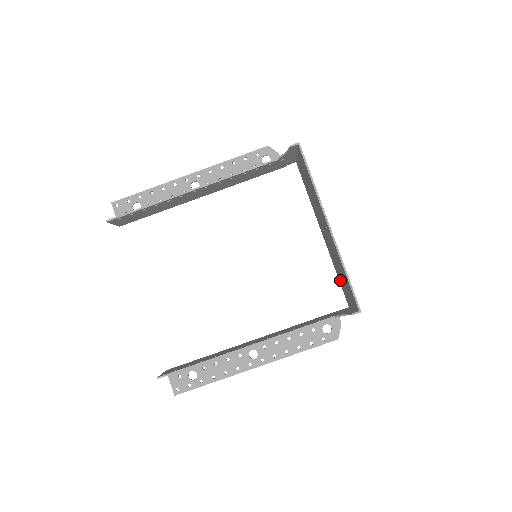
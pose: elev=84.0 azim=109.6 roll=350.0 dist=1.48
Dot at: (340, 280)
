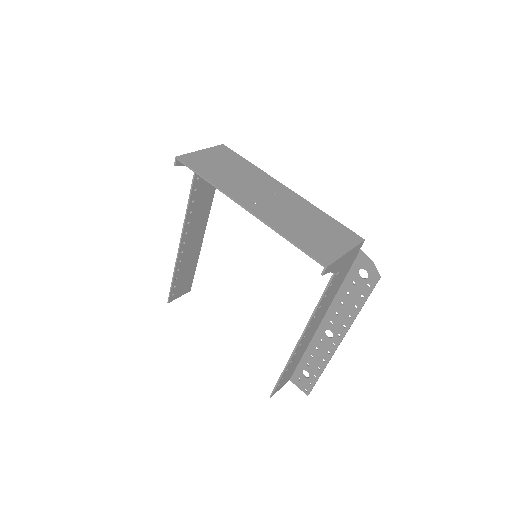
Dot at: (327, 225)
